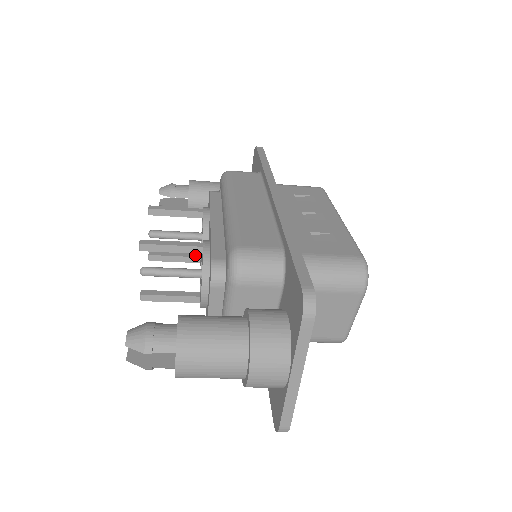
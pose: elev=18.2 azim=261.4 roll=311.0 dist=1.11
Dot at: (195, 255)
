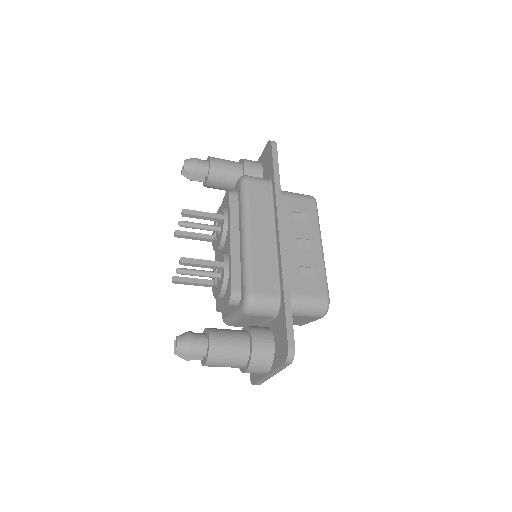
Dot at: (209, 237)
